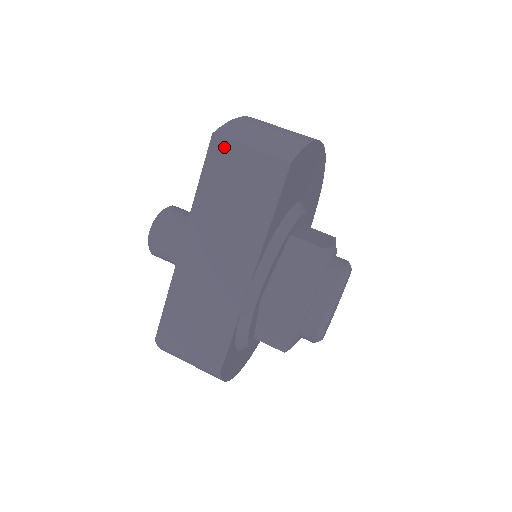
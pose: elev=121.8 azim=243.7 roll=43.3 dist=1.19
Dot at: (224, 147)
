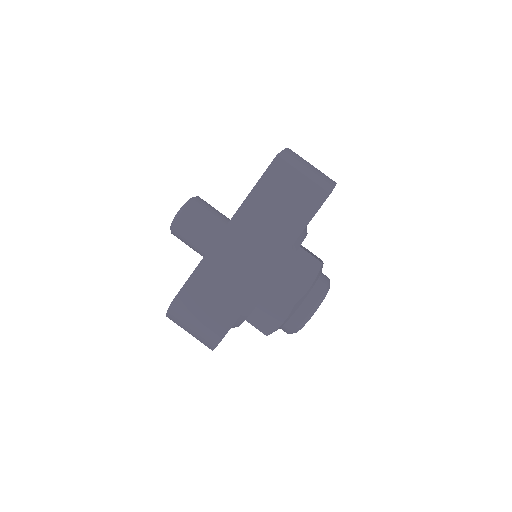
Dot at: (283, 167)
